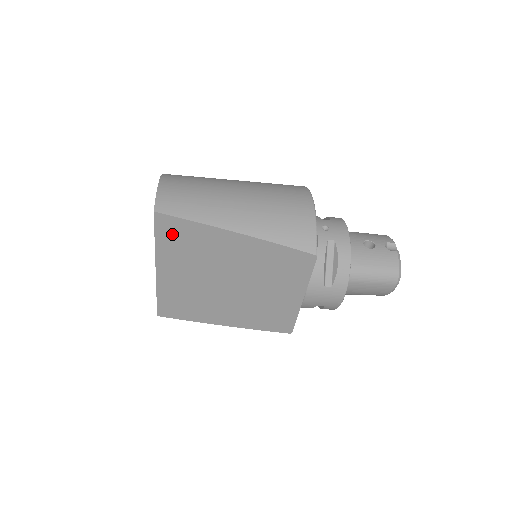
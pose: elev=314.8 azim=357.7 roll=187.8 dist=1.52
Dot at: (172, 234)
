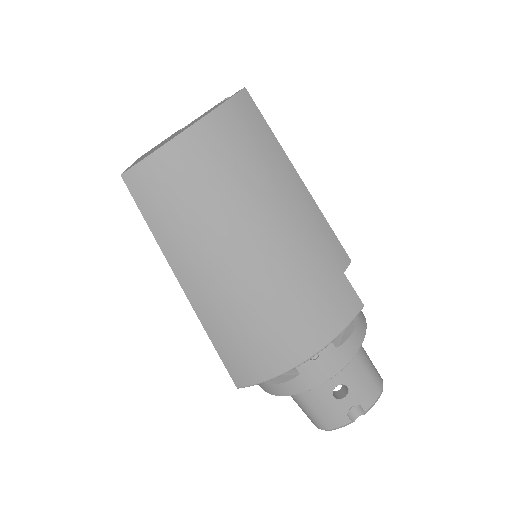
Dot at: occluded
